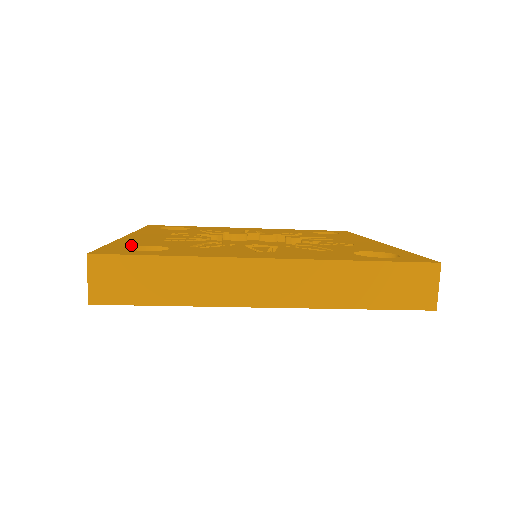
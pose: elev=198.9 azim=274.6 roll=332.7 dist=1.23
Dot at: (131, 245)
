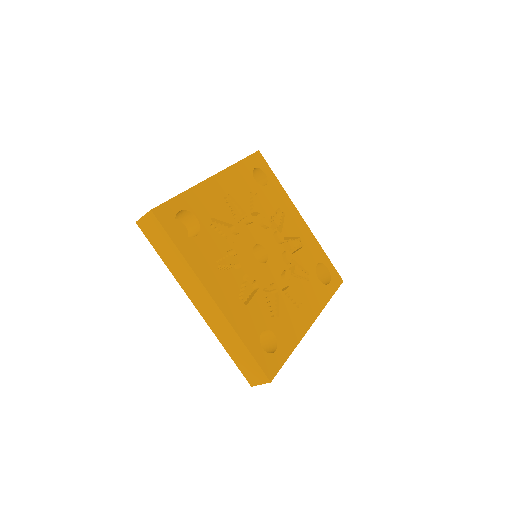
Dot at: (257, 340)
